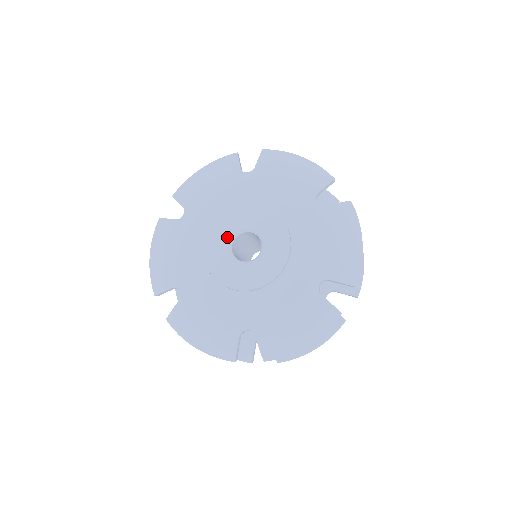
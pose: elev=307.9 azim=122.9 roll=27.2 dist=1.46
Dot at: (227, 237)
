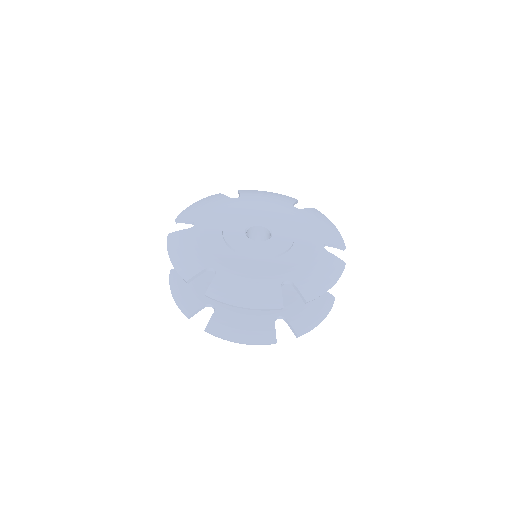
Dot at: (241, 229)
